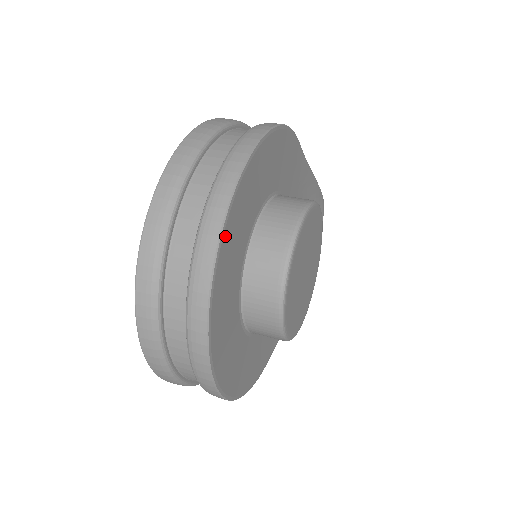
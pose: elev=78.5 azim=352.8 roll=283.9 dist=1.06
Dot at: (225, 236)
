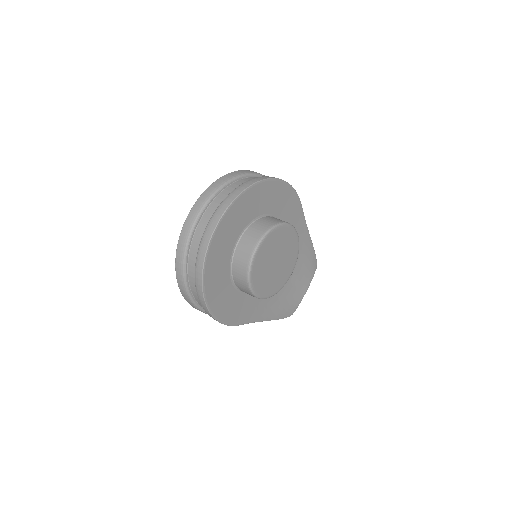
Dot at: (236, 203)
